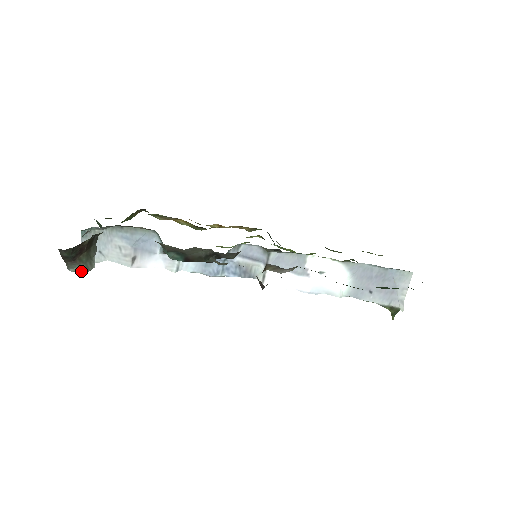
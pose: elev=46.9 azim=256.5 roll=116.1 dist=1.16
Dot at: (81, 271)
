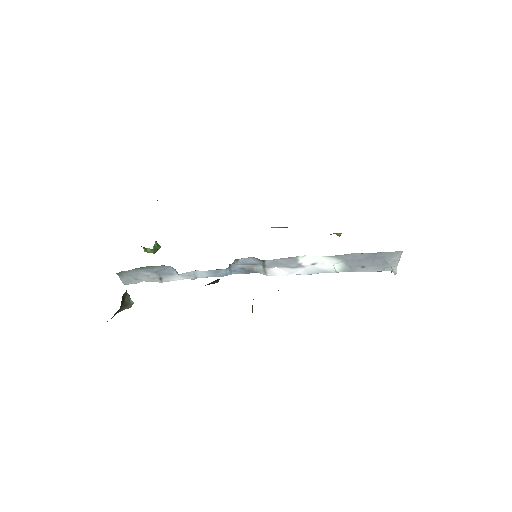
Dot at: occluded
